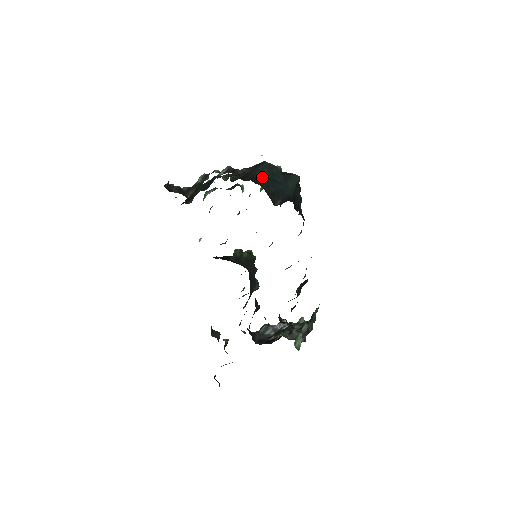
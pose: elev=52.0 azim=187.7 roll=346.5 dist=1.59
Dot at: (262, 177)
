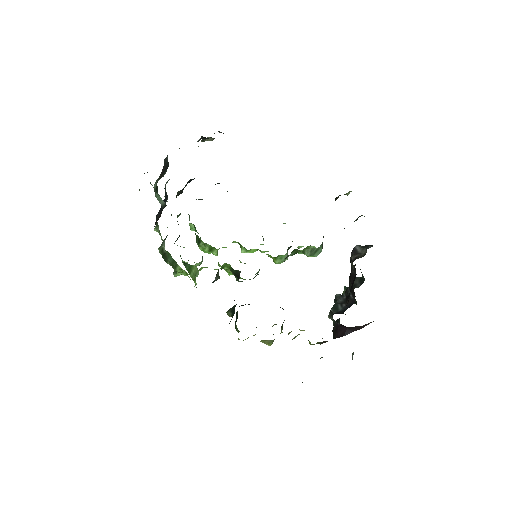
Dot at: occluded
